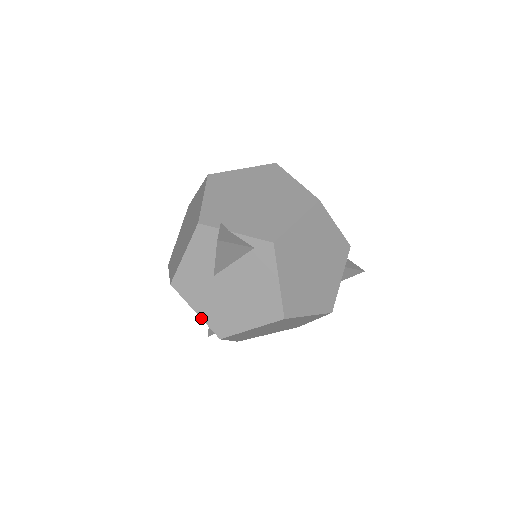
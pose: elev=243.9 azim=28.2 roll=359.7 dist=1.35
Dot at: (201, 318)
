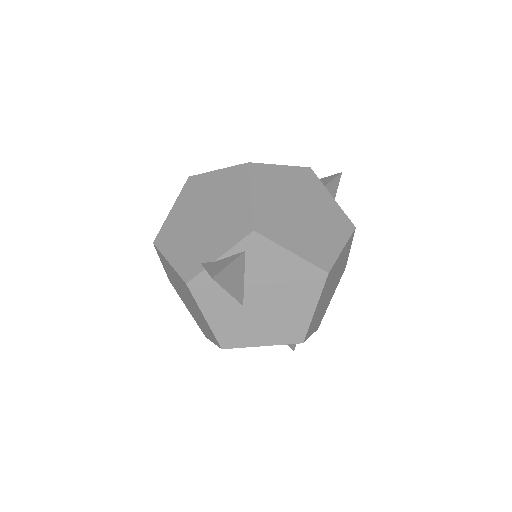
Dot at: (272, 345)
